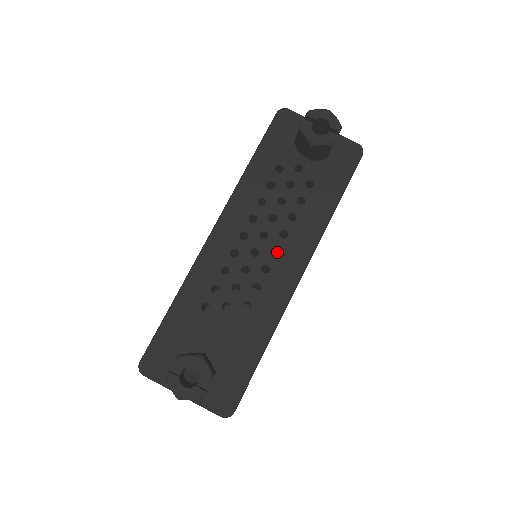
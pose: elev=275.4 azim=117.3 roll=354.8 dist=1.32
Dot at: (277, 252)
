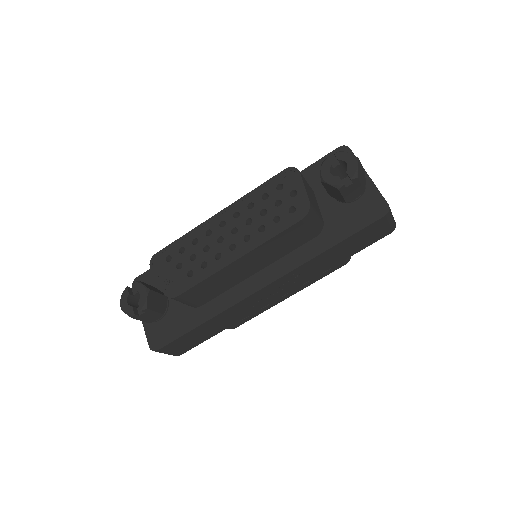
Dot at: occluded
